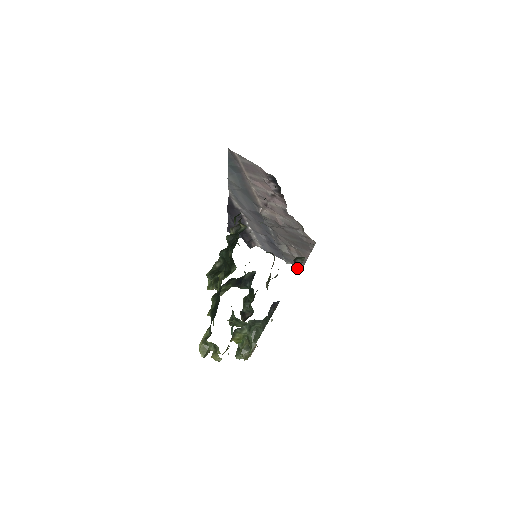
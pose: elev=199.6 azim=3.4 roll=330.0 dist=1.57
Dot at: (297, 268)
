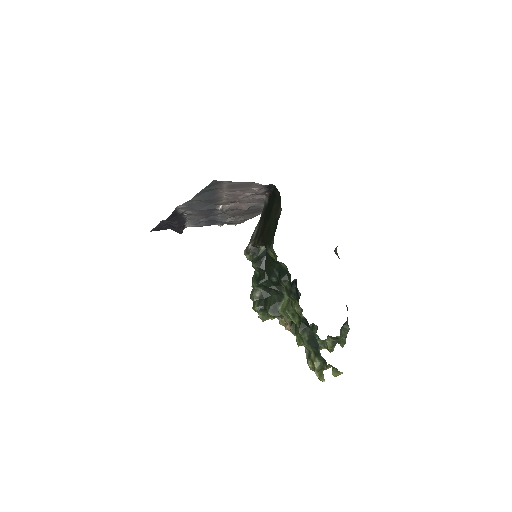
Dot at: (338, 257)
